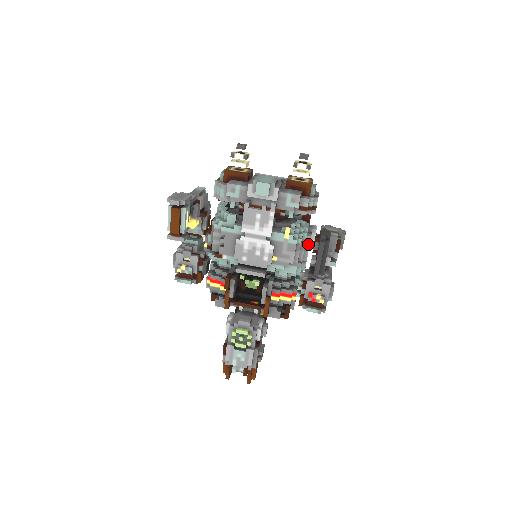
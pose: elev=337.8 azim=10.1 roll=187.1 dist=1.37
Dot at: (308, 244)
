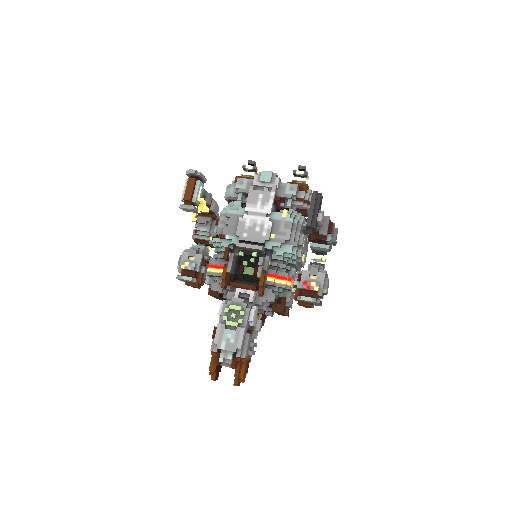
Dot at: occluded
